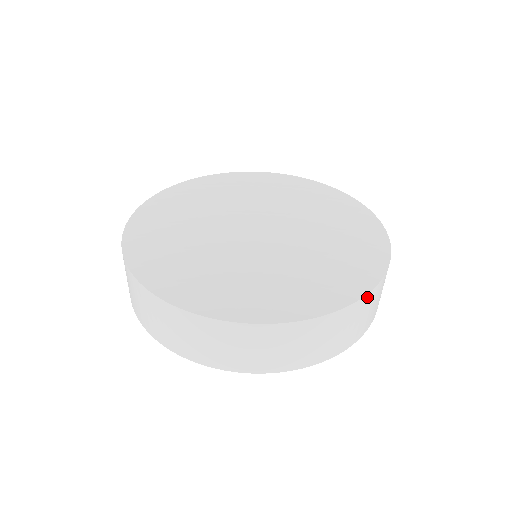
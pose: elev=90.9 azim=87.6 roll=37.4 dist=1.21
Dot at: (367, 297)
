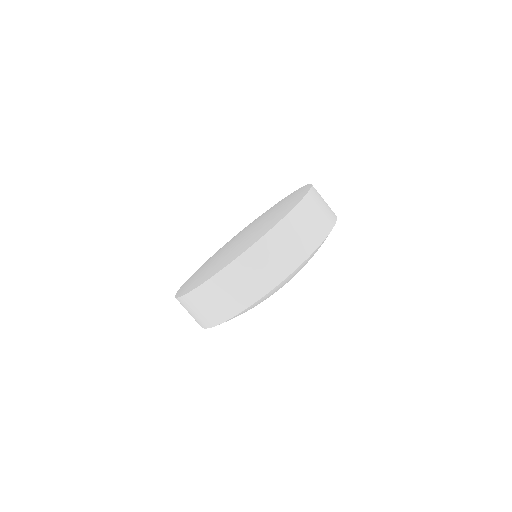
Dot at: (307, 198)
